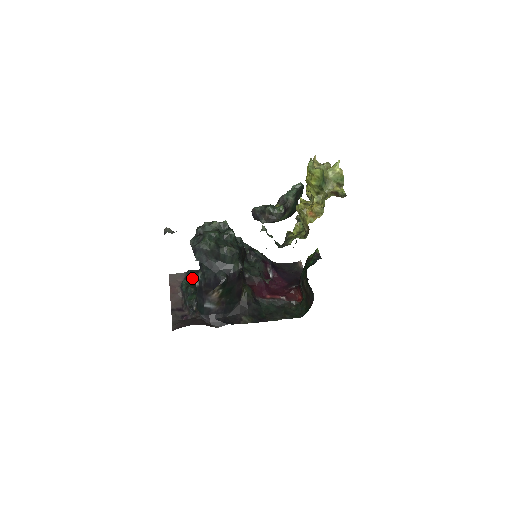
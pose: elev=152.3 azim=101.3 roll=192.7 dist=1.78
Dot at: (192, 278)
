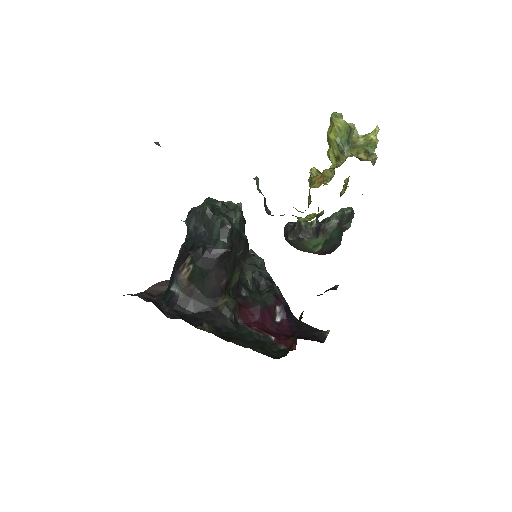
Dot at: occluded
